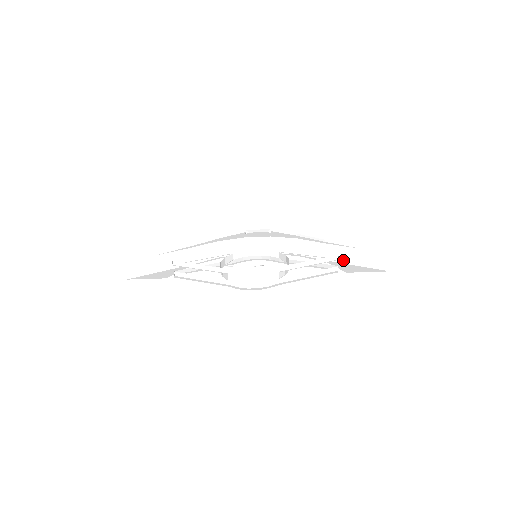
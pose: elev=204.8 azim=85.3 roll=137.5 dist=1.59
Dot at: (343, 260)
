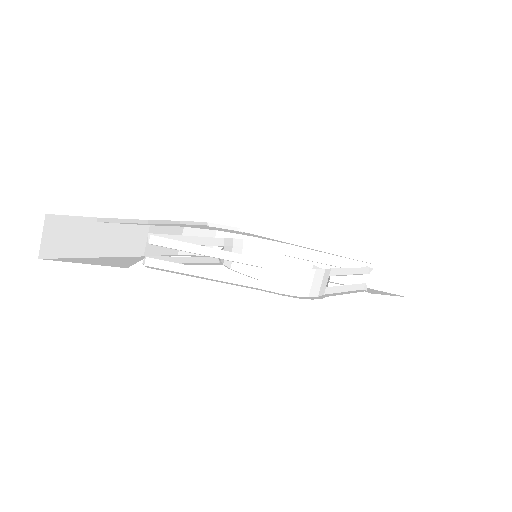
Dot at: (350, 279)
